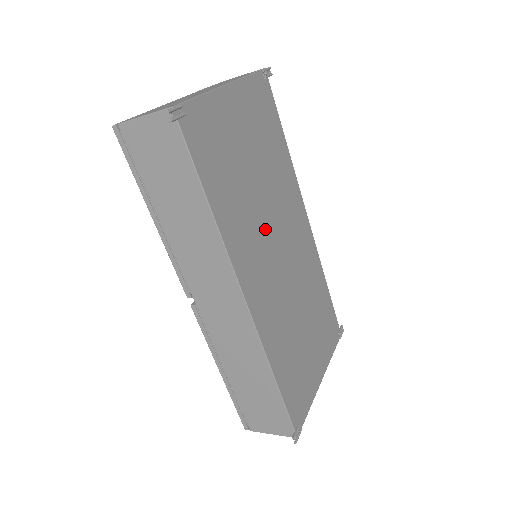
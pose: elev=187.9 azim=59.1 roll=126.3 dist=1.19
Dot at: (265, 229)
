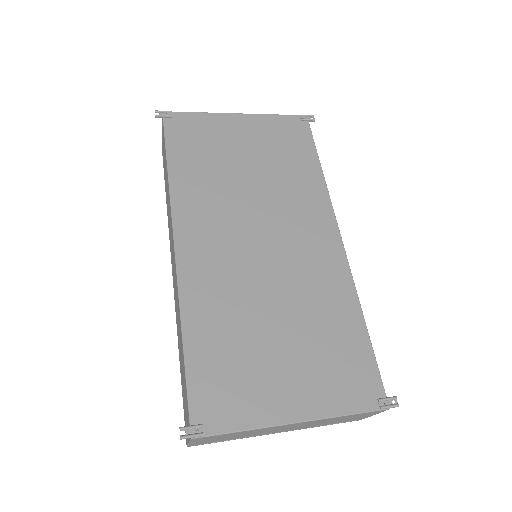
Dot at: (242, 211)
